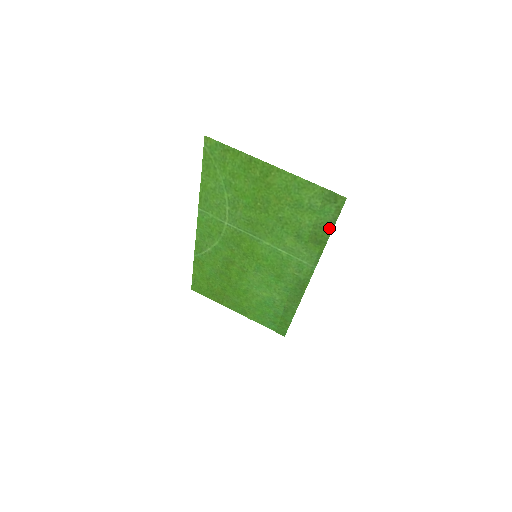
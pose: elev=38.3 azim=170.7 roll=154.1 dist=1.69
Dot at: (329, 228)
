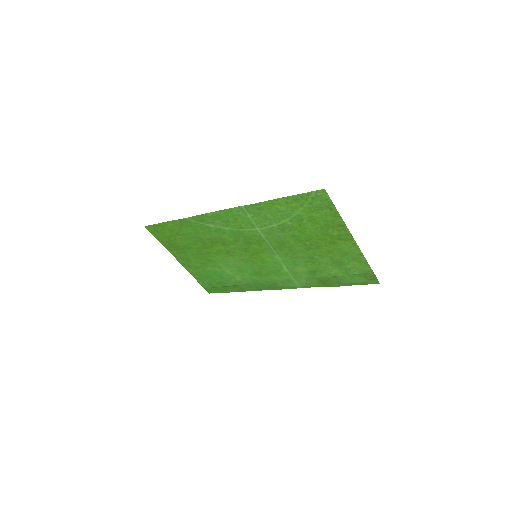
Dot at: (344, 284)
